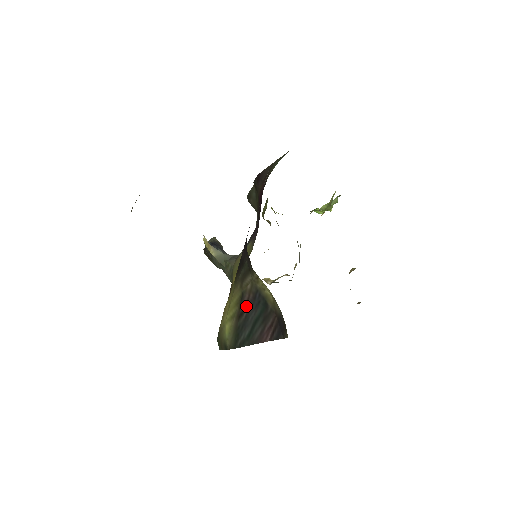
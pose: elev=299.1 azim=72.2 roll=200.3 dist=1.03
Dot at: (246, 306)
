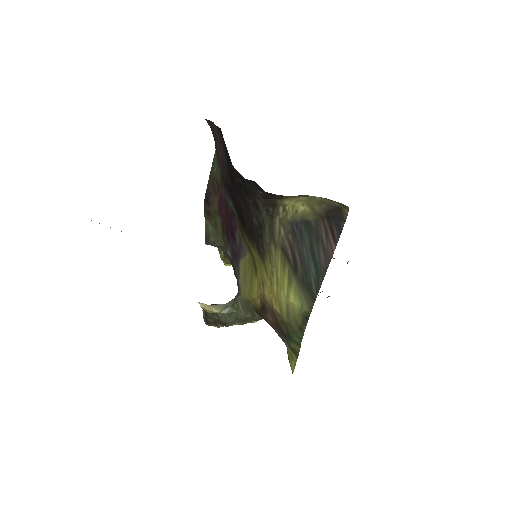
Dot at: (293, 252)
